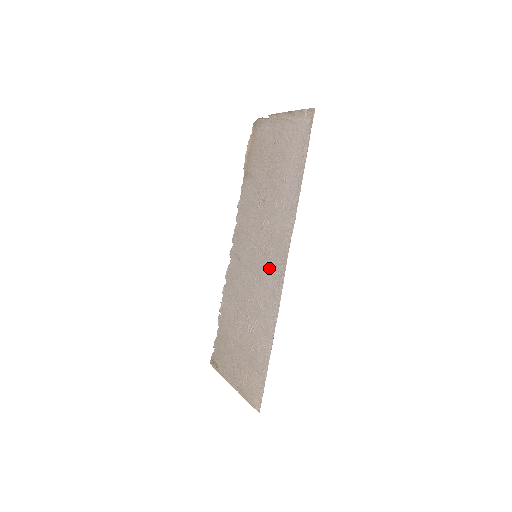
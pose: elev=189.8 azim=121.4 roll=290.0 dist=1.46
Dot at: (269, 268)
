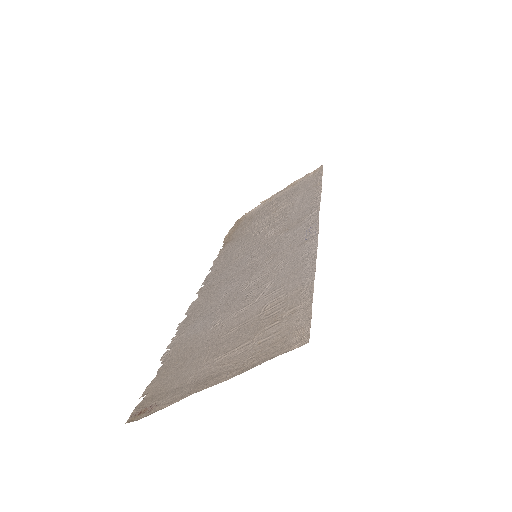
Dot at: (286, 241)
